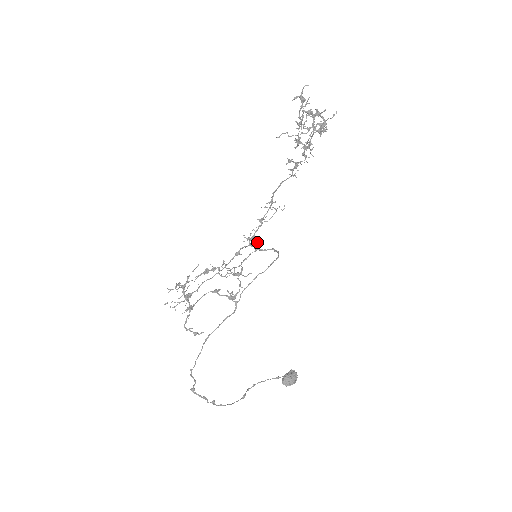
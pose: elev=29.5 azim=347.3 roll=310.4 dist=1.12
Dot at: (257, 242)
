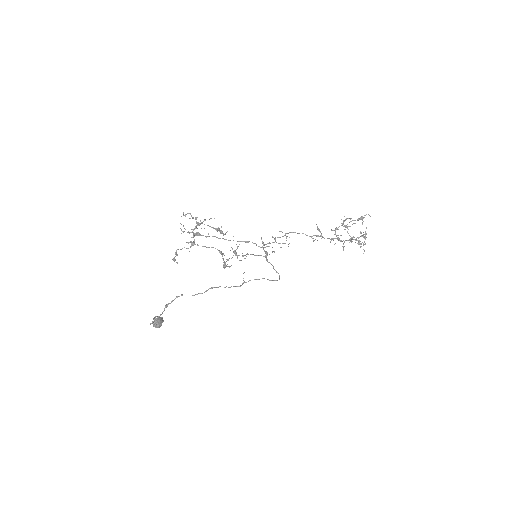
Dot at: occluded
